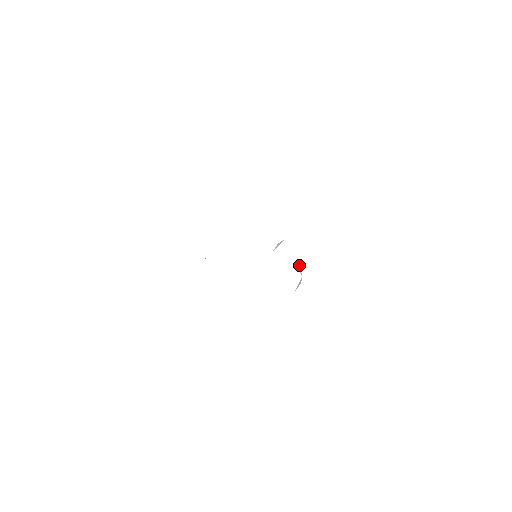
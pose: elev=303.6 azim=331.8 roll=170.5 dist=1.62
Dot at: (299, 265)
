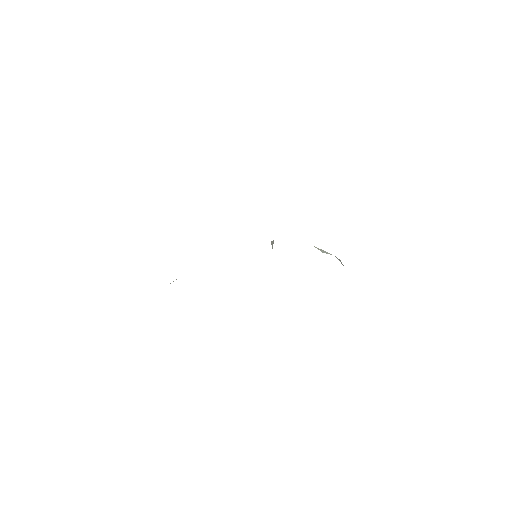
Dot at: occluded
